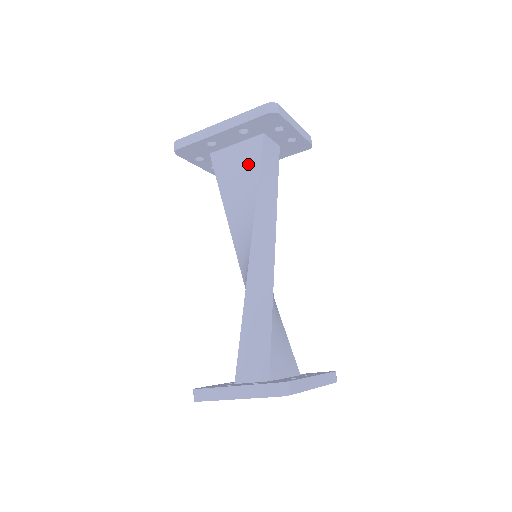
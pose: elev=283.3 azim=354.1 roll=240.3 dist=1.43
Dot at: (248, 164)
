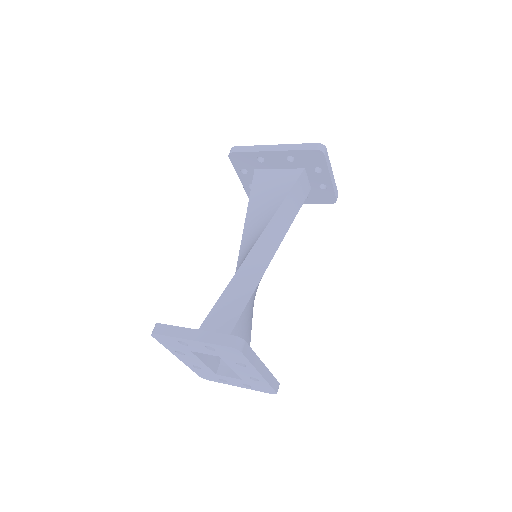
Dot at: (282, 185)
